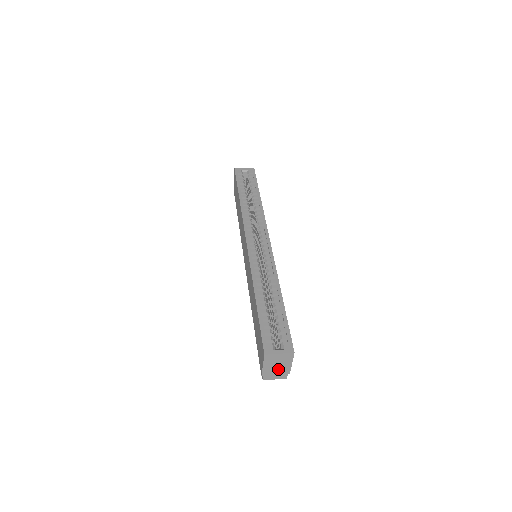
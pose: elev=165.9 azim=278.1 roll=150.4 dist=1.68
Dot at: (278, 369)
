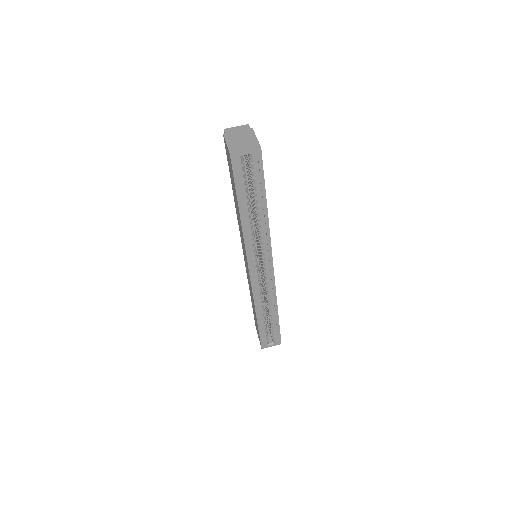
Dot at: occluded
